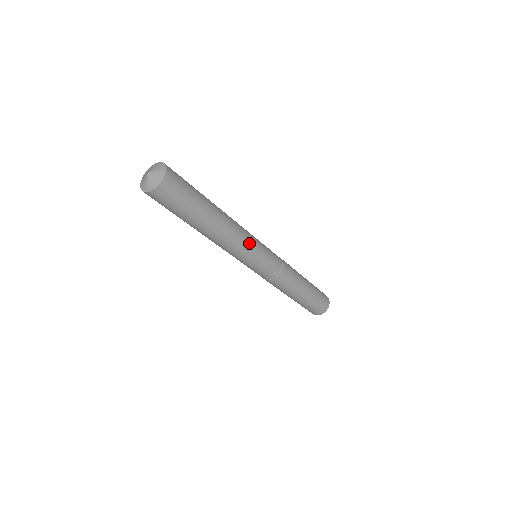
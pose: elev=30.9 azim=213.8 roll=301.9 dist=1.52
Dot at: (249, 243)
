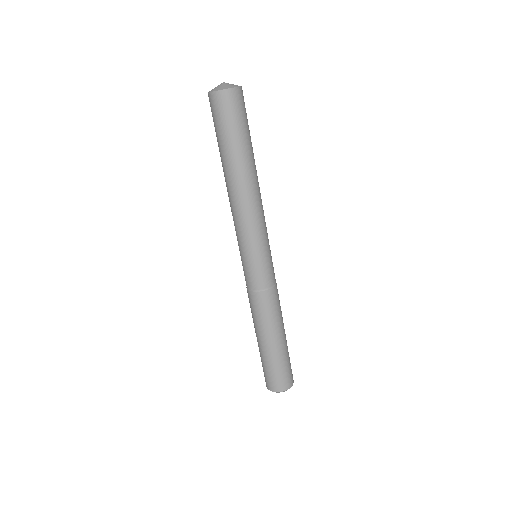
Dot at: (255, 227)
